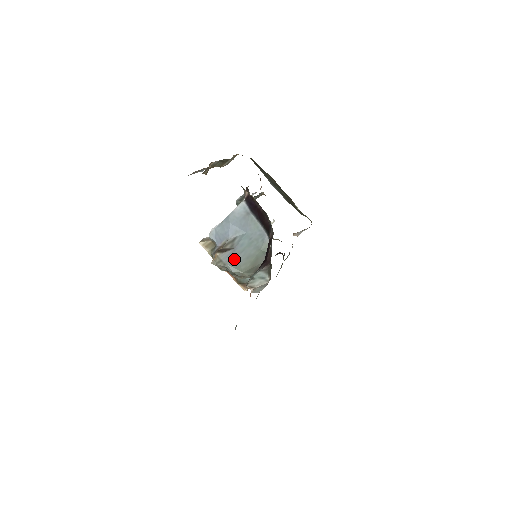
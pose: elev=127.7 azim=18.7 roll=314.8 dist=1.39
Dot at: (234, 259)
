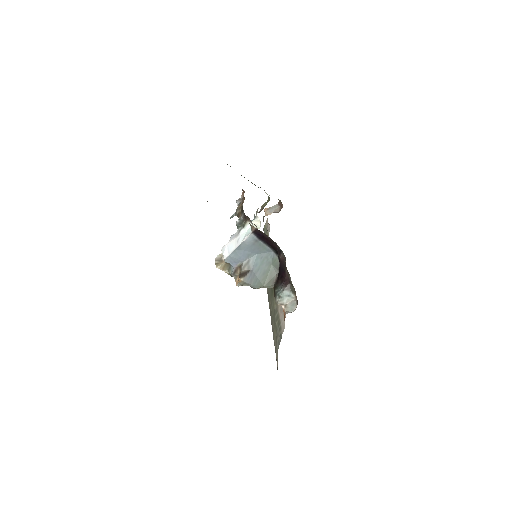
Dot at: (254, 278)
